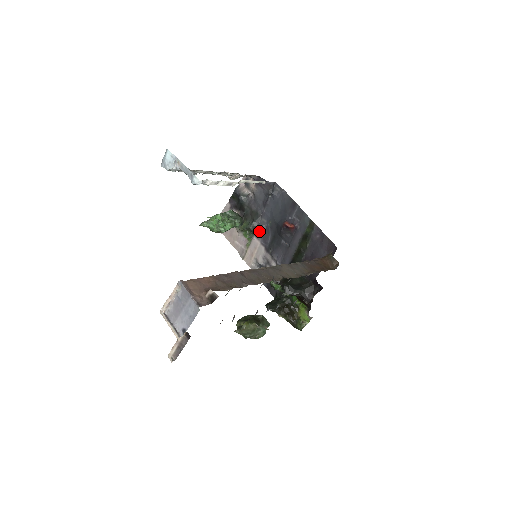
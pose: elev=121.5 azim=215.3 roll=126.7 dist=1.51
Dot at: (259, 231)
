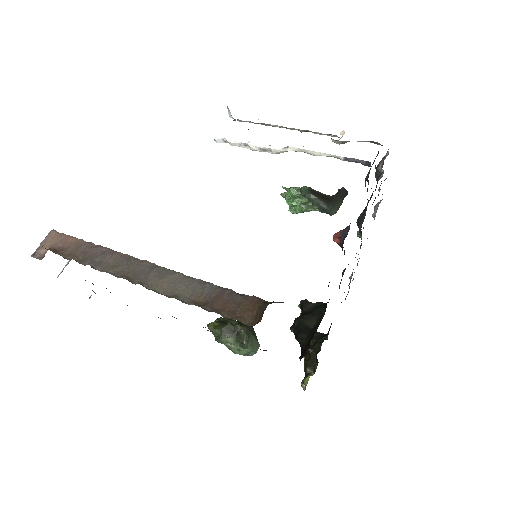
Dot at: occluded
